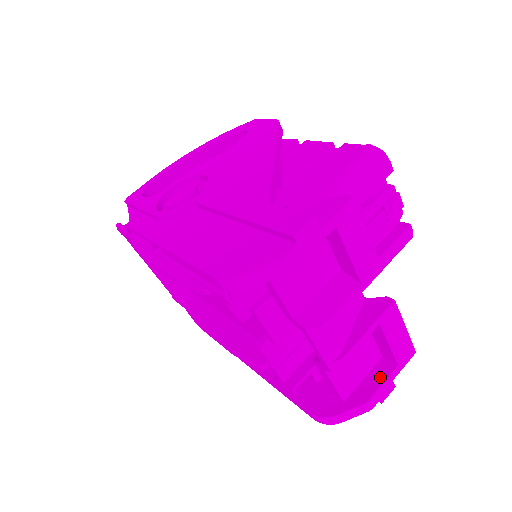
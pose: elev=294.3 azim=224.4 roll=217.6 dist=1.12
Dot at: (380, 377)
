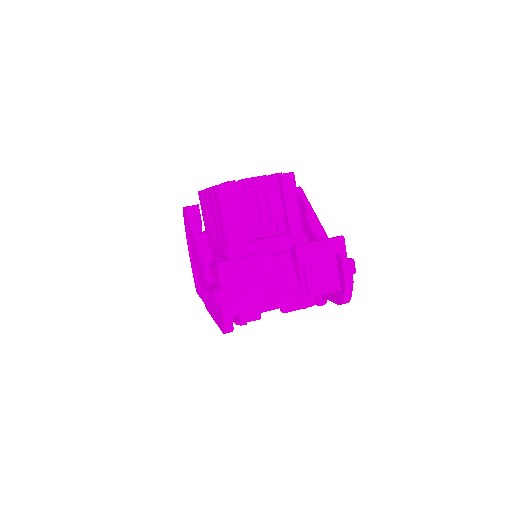
Dot at: (341, 266)
